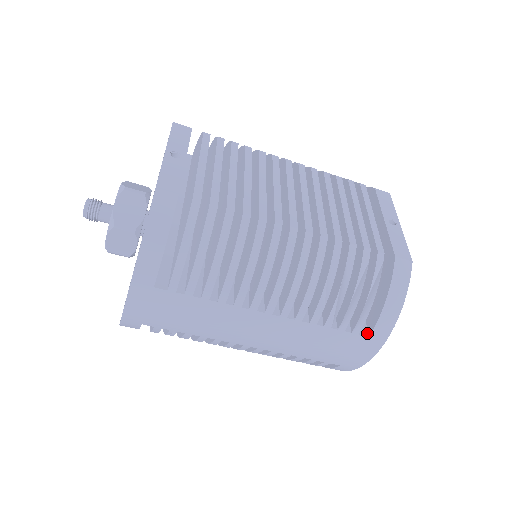
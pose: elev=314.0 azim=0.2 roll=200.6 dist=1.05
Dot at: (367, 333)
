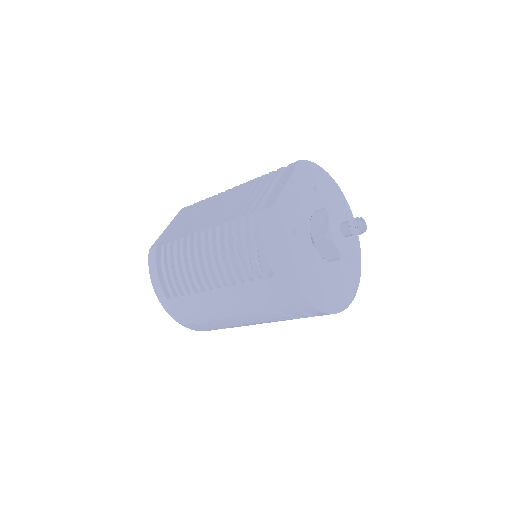
Dot at: (275, 274)
